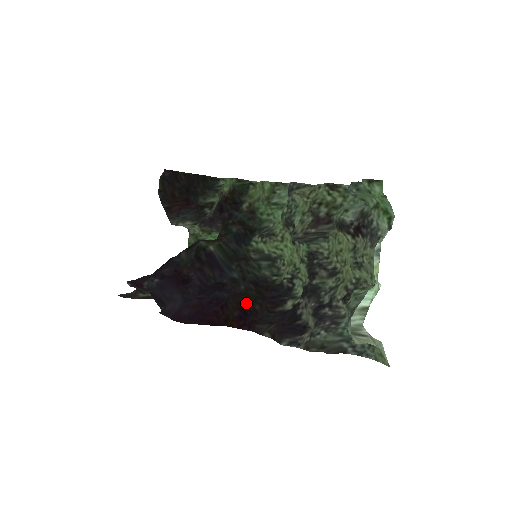
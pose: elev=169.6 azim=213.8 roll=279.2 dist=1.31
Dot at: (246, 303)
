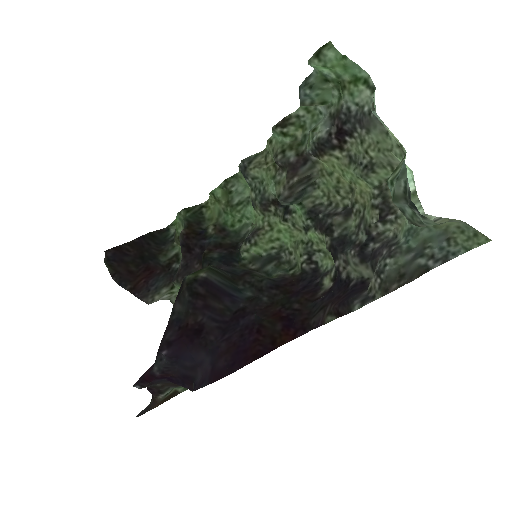
Dot at: (281, 310)
